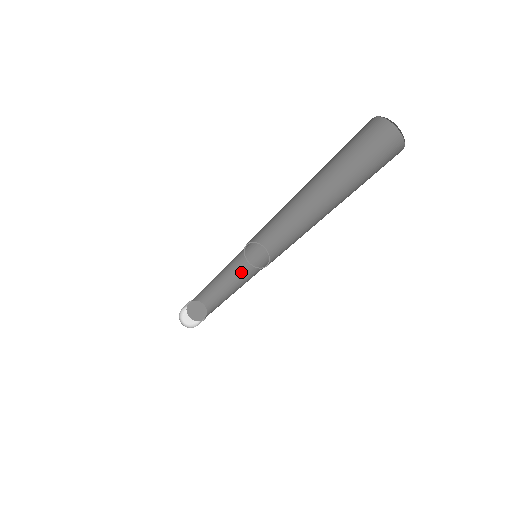
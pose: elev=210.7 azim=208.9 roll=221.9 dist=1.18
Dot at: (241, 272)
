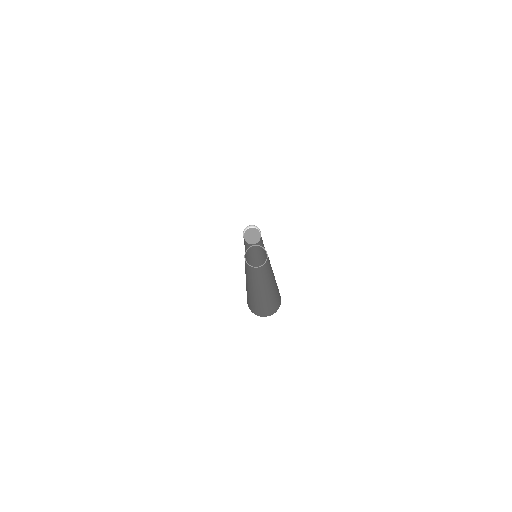
Dot at: occluded
